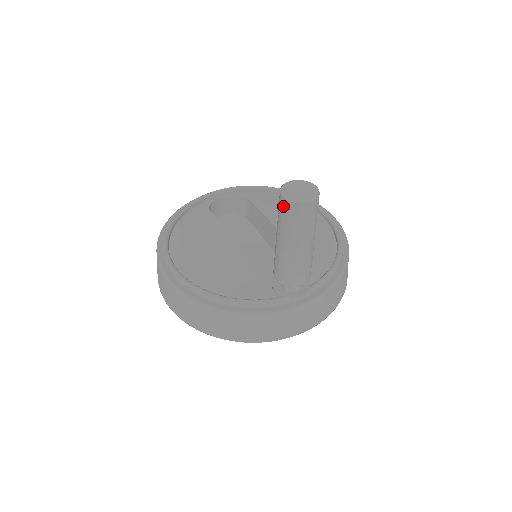
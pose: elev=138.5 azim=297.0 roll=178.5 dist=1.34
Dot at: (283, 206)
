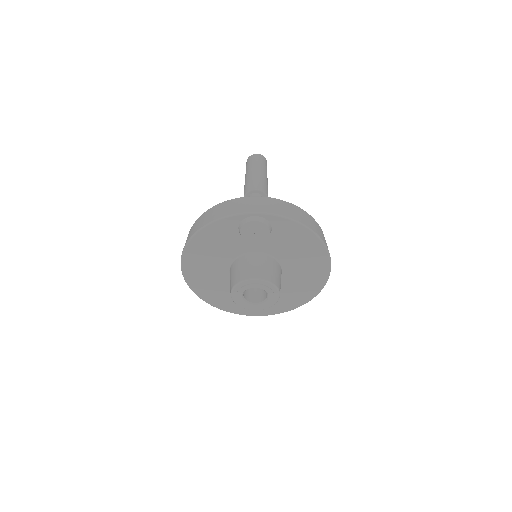
Dot at: (246, 164)
